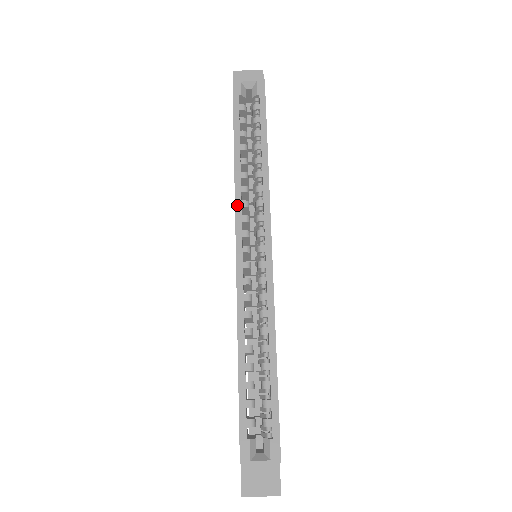
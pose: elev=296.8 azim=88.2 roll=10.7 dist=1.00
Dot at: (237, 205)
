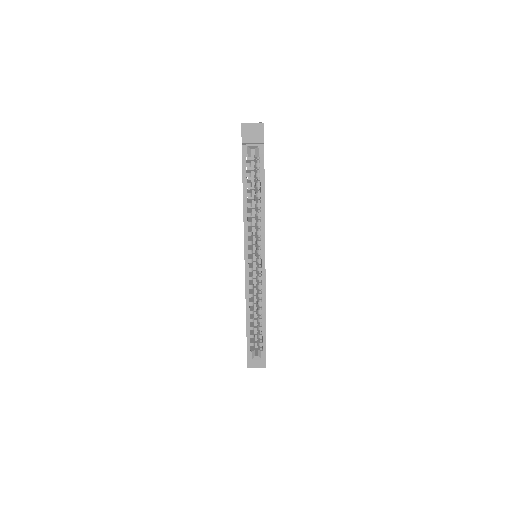
Dot at: (245, 236)
